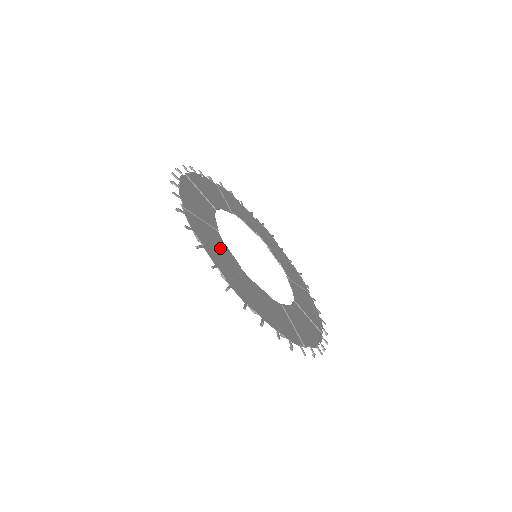
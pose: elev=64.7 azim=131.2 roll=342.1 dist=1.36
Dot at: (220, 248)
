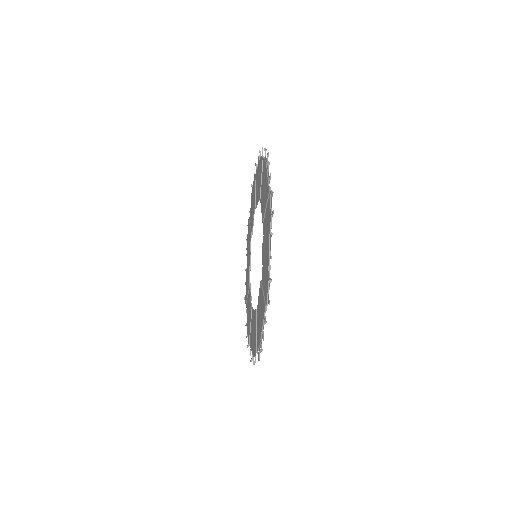
Dot at: occluded
